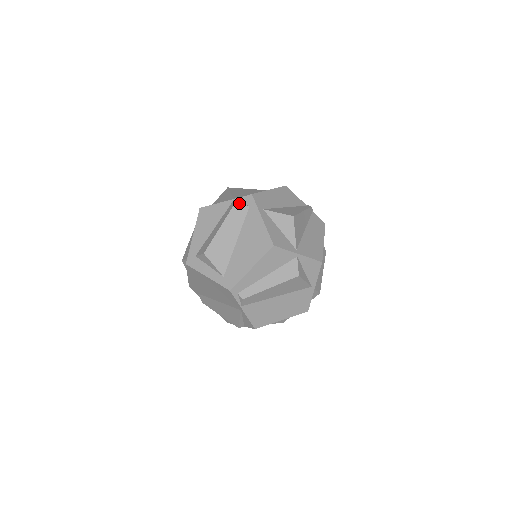
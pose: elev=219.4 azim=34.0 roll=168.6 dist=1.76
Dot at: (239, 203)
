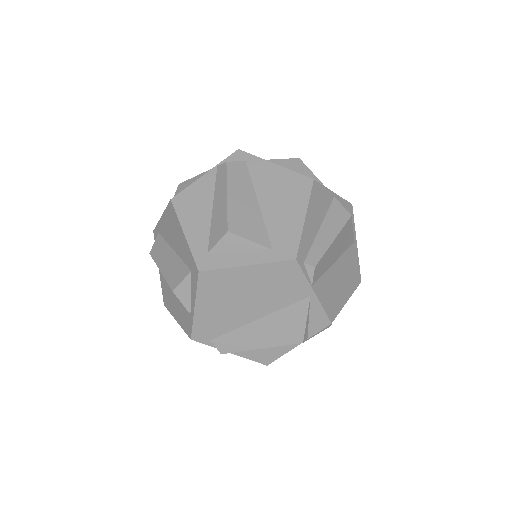
Dot at: (231, 161)
